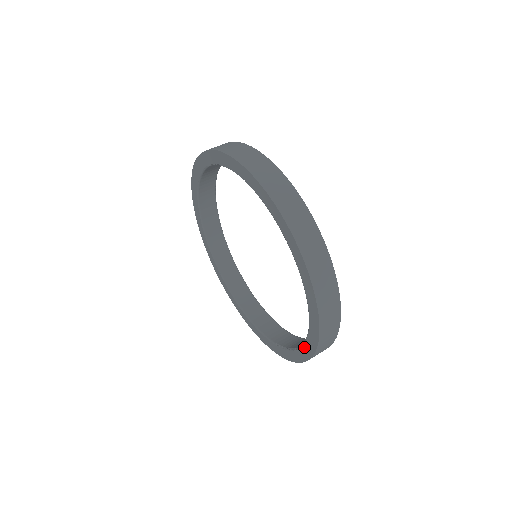
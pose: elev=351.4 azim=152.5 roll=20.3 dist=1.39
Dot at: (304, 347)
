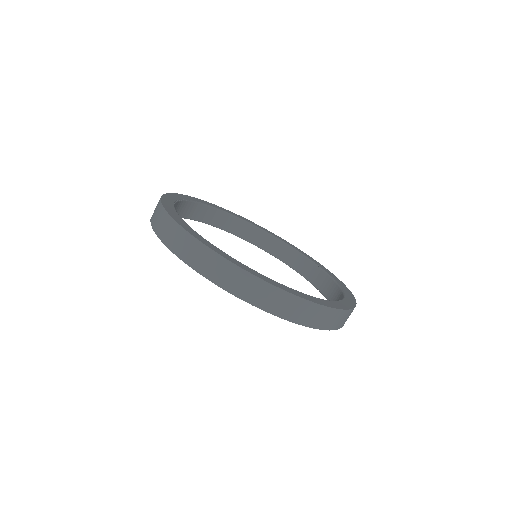
Dot at: occluded
